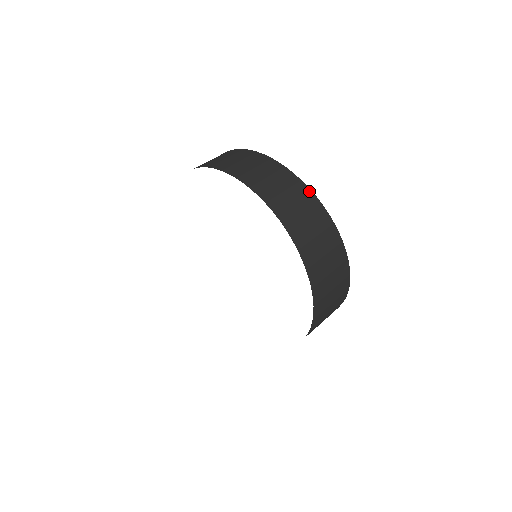
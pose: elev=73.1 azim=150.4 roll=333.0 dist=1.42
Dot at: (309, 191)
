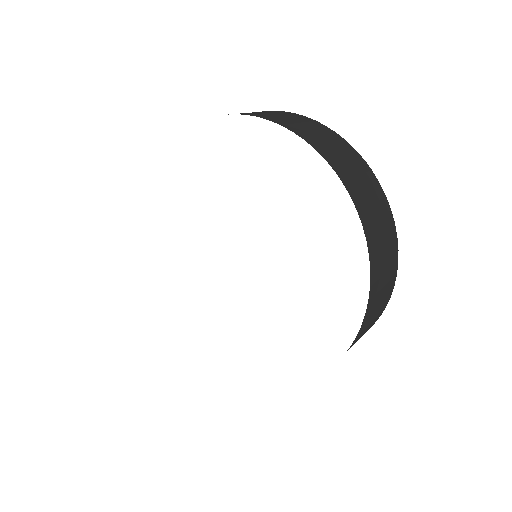
Dot at: (391, 214)
